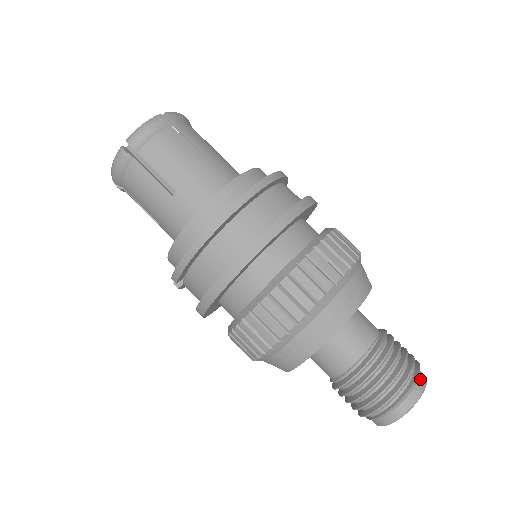
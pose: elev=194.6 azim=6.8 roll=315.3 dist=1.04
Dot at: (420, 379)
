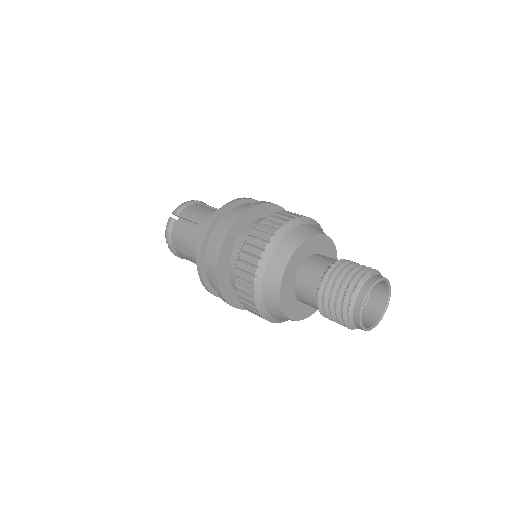
Dot at: (362, 289)
